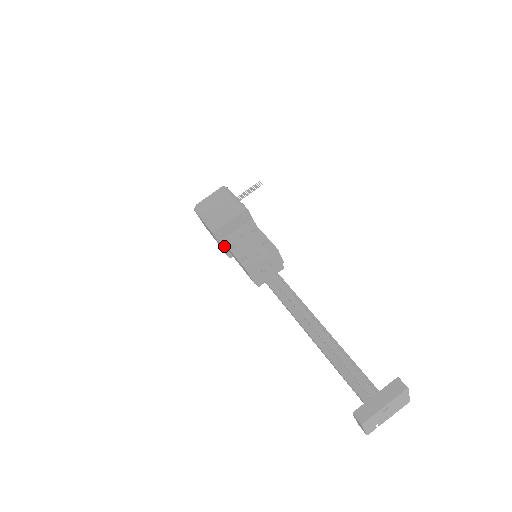
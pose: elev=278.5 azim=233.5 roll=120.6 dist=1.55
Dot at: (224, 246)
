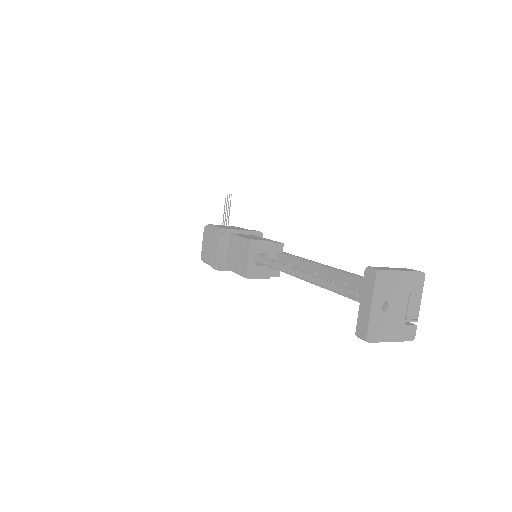
Dot at: occluded
